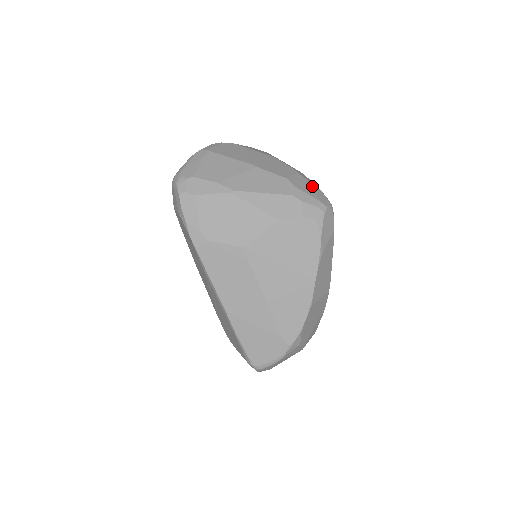
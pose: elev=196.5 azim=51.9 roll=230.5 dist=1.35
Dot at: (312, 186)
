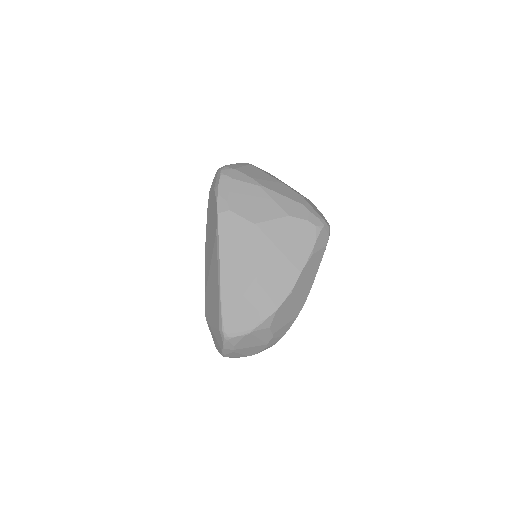
Dot at: (319, 211)
